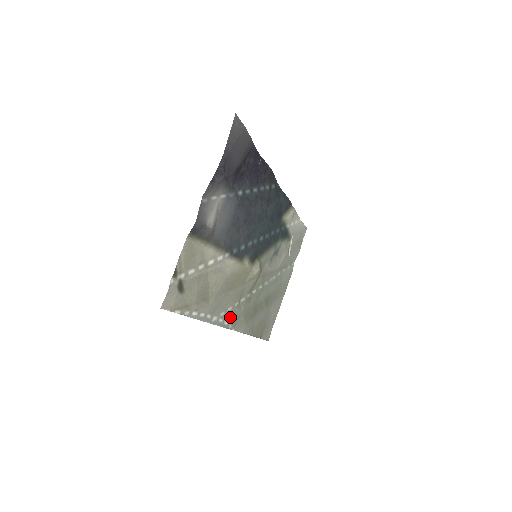
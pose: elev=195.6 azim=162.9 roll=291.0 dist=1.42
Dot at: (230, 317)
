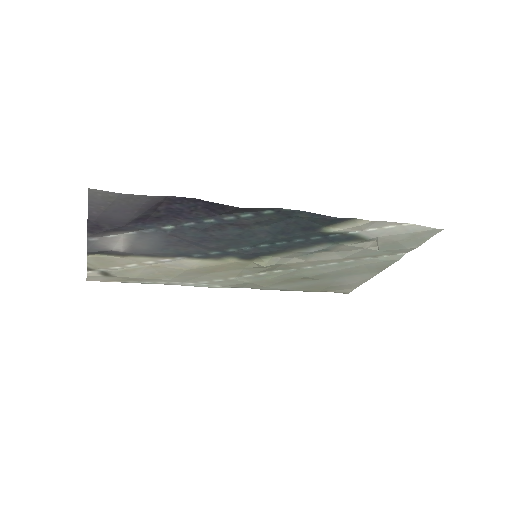
Dot at: (224, 283)
